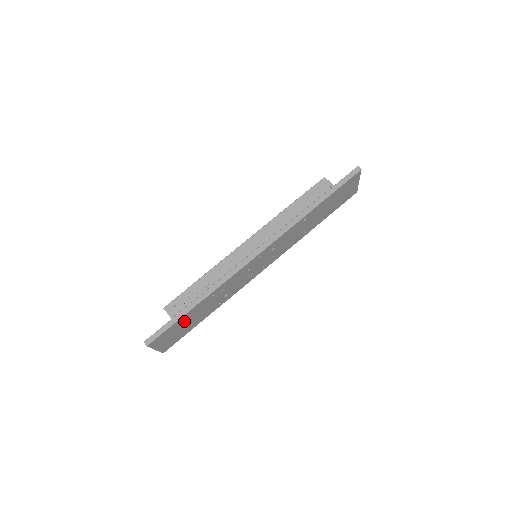
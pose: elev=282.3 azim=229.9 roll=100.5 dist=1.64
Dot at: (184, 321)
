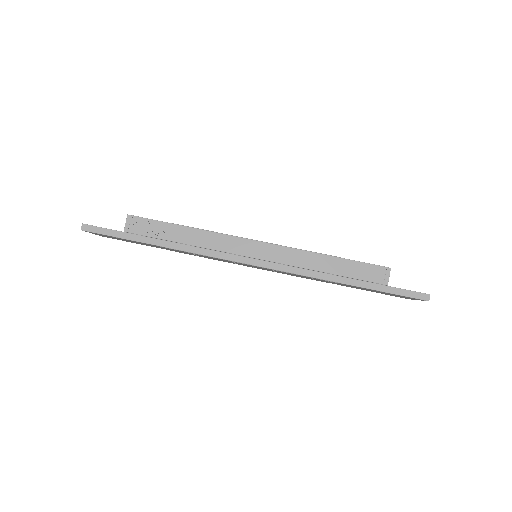
Dot at: occluded
